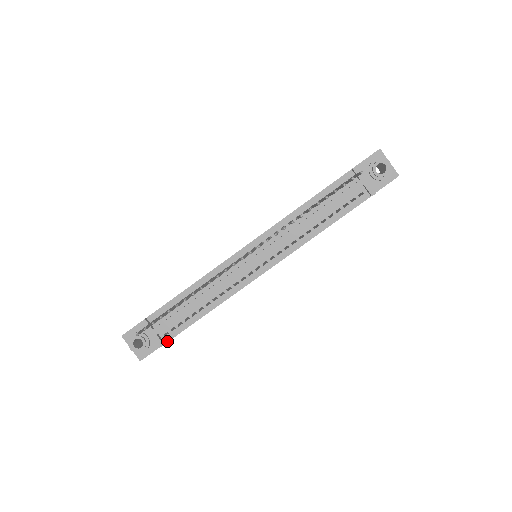
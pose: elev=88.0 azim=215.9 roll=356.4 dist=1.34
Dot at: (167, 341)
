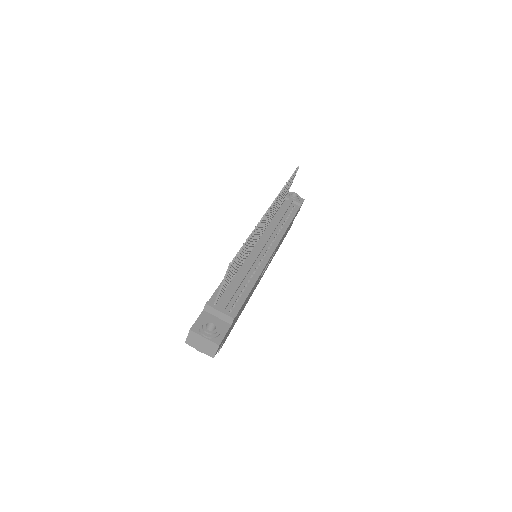
Dot at: (235, 316)
